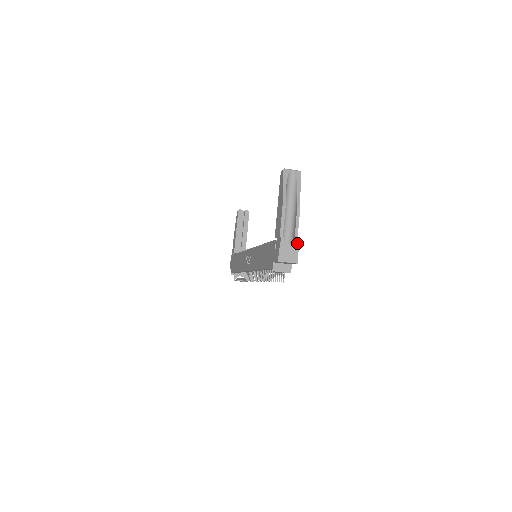
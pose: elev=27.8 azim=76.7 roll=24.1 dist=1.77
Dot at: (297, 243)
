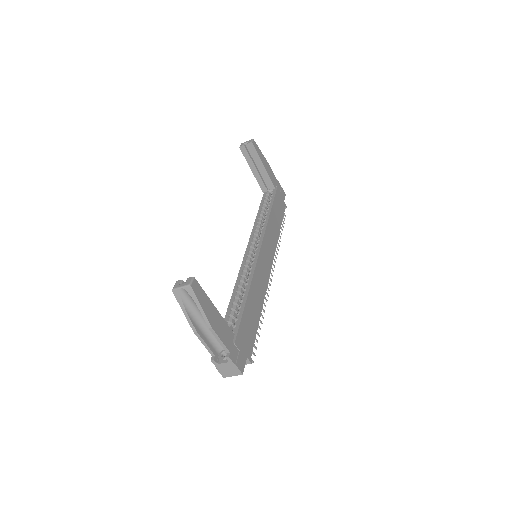
Dot at: (230, 361)
